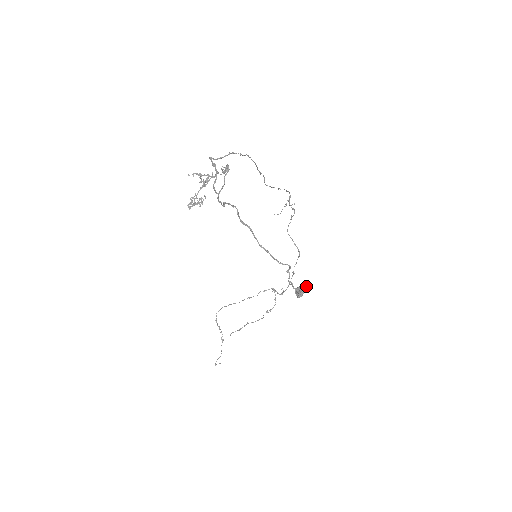
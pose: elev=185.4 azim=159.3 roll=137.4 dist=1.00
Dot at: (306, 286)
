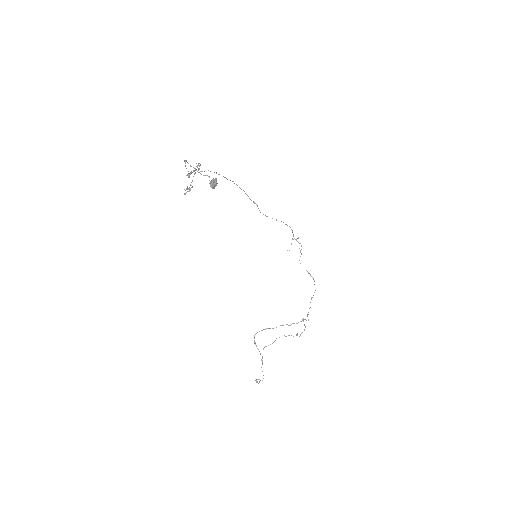
Dot at: (213, 179)
